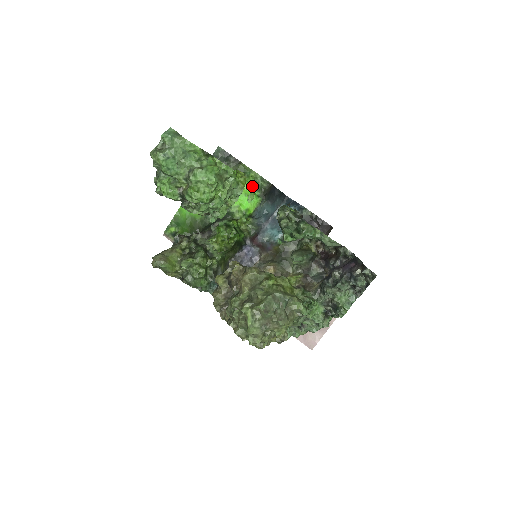
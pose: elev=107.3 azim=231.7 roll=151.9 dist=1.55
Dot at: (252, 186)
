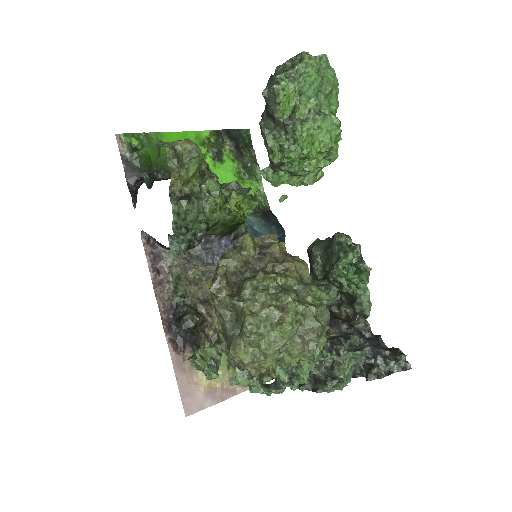
Dot at: (252, 192)
